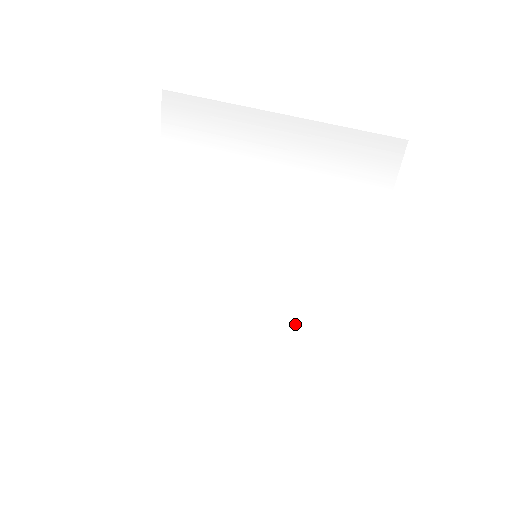
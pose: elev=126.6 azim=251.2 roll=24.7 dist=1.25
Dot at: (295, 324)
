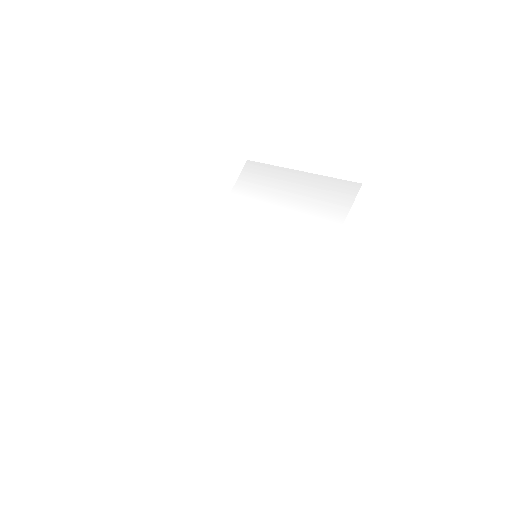
Dot at: (262, 312)
